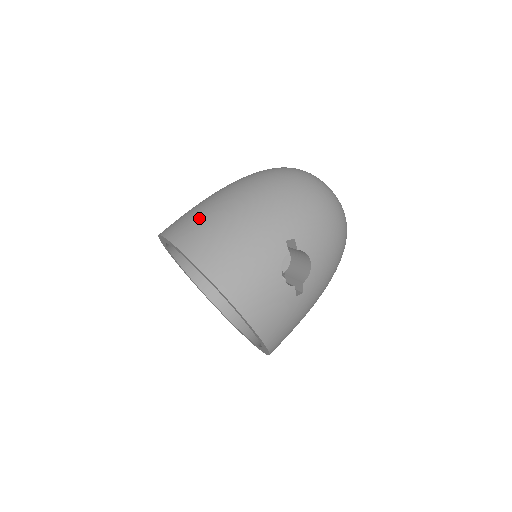
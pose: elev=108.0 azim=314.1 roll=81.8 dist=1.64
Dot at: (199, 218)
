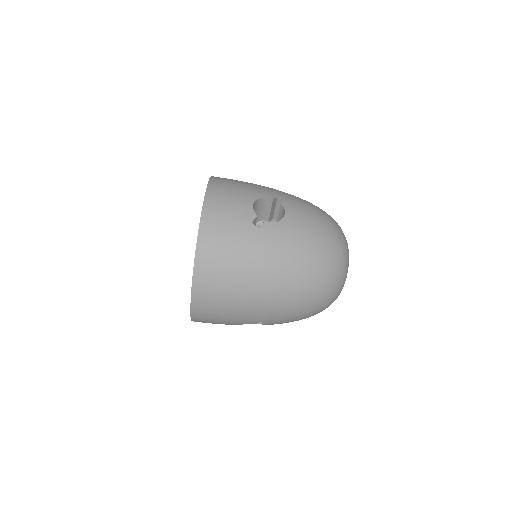
Dot at: (230, 264)
